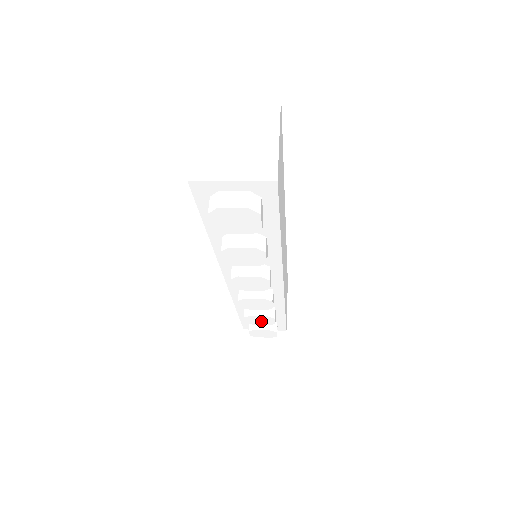
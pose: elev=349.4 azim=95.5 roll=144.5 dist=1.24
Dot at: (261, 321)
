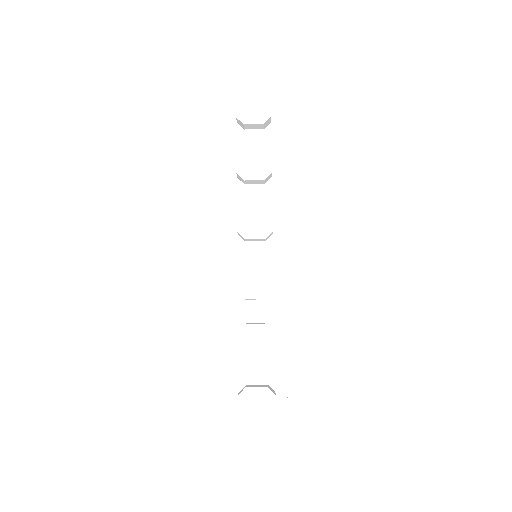
Dot at: (257, 345)
